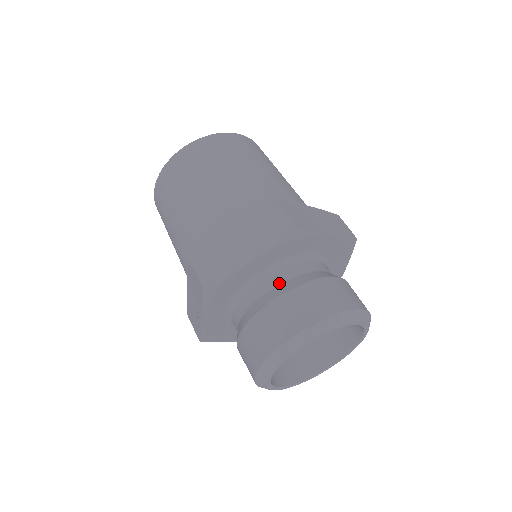
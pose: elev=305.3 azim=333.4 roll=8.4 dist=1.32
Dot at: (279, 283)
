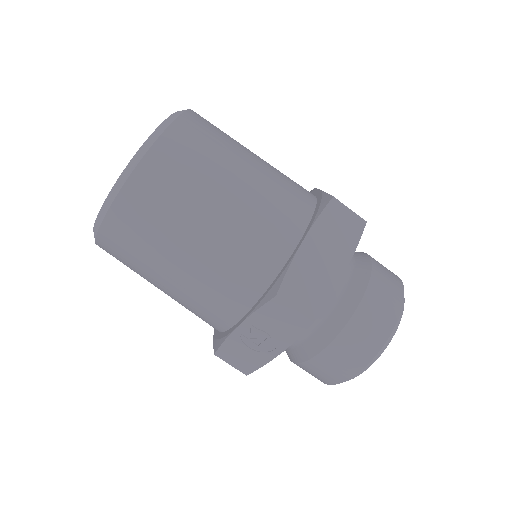
Dot at: (348, 281)
